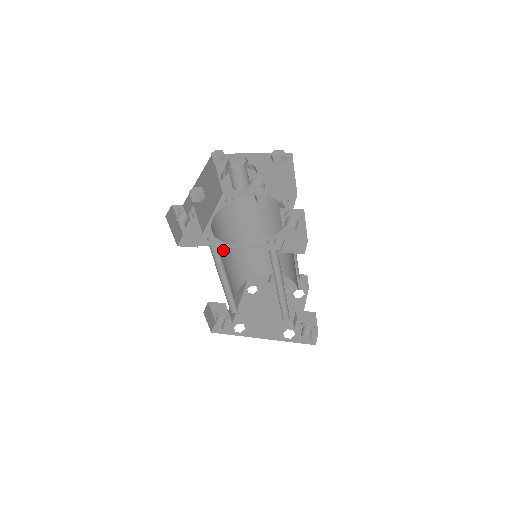
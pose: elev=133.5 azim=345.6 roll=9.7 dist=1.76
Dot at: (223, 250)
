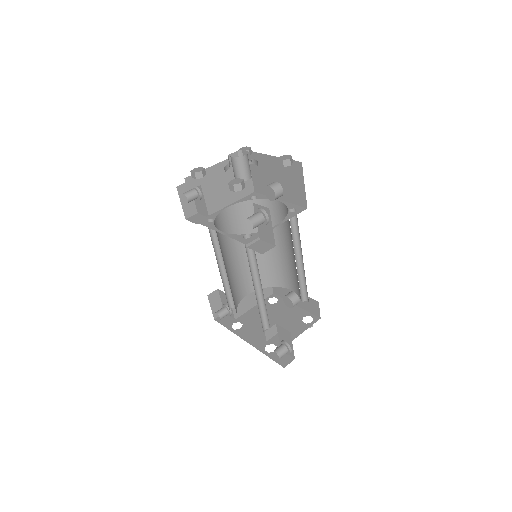
Dot at: (237, 243)
